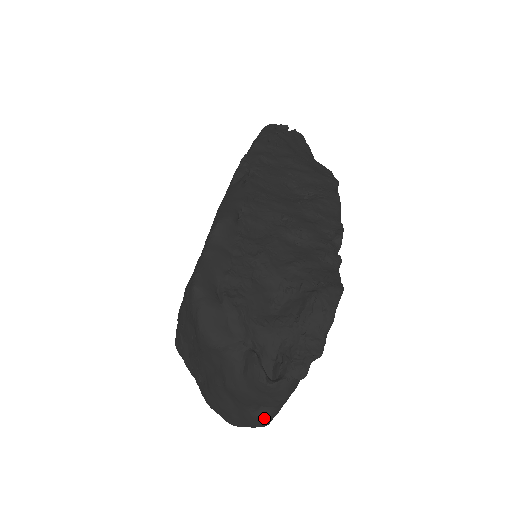
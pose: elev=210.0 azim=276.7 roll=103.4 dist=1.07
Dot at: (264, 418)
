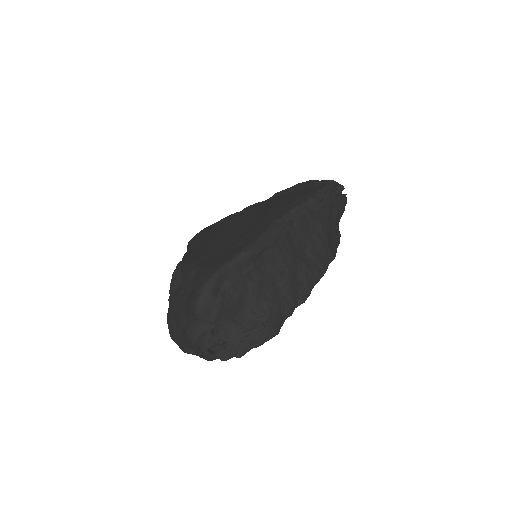
Dot at: (190, 353)
